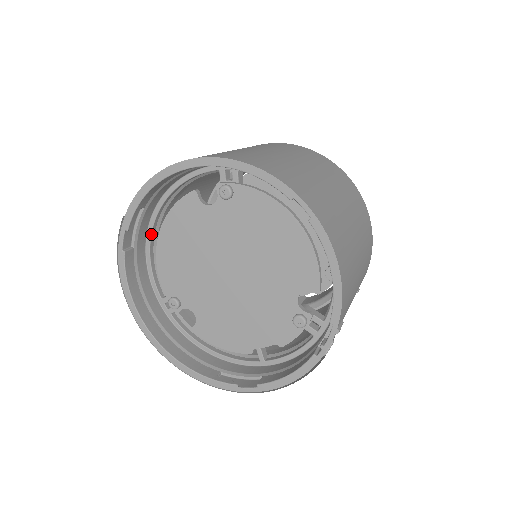
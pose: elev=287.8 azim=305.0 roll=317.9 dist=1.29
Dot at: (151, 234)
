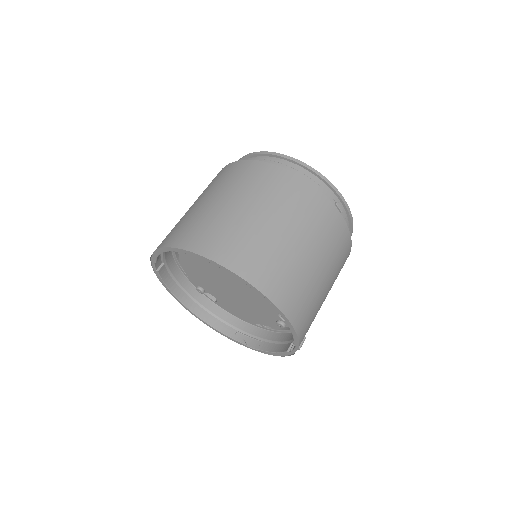
Dot at: (174, 252)
